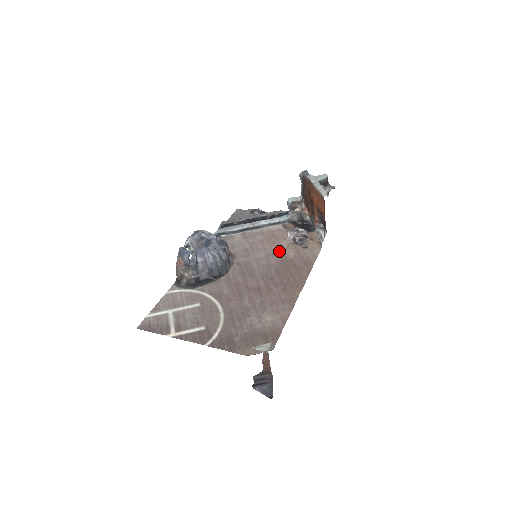
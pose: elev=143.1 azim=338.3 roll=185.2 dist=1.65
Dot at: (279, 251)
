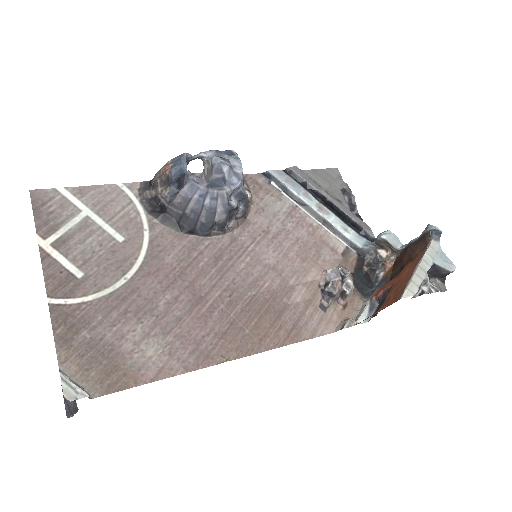
Dot at: (292, 277)
